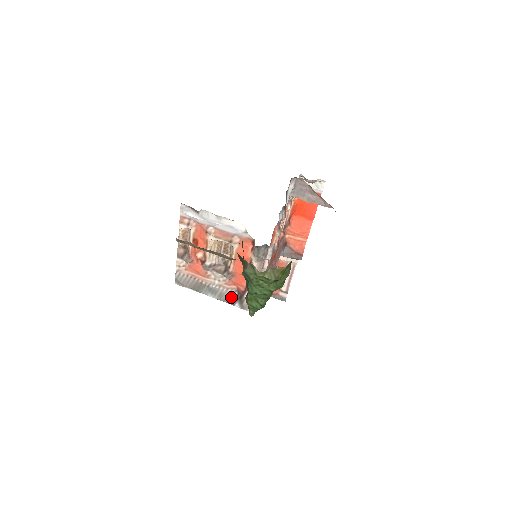
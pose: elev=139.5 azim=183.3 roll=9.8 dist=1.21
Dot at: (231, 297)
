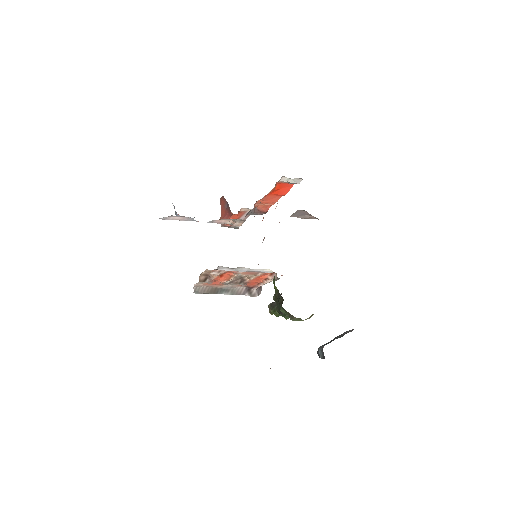
Dot at: (241, 291)
